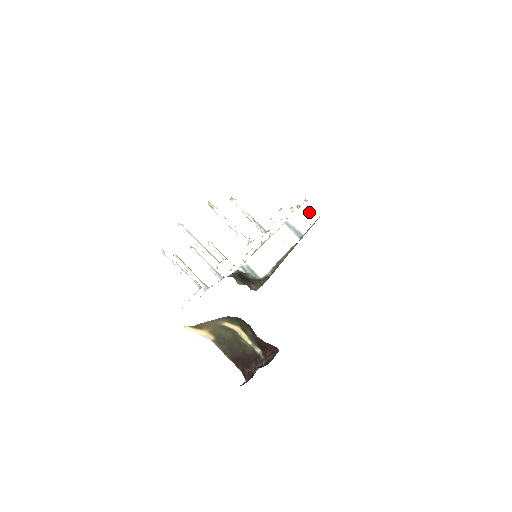
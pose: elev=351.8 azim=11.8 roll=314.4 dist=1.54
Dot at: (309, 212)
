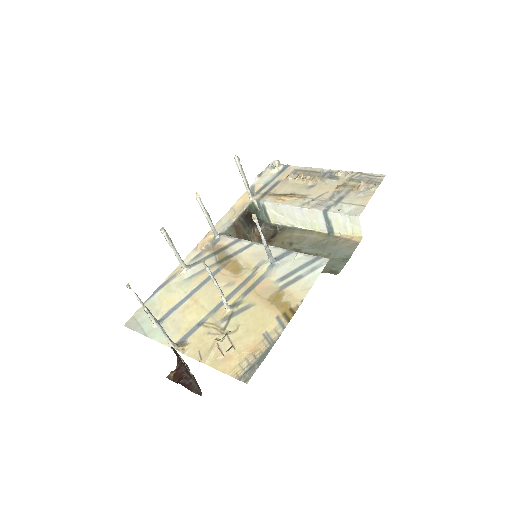
Dot at: (355, 226)
